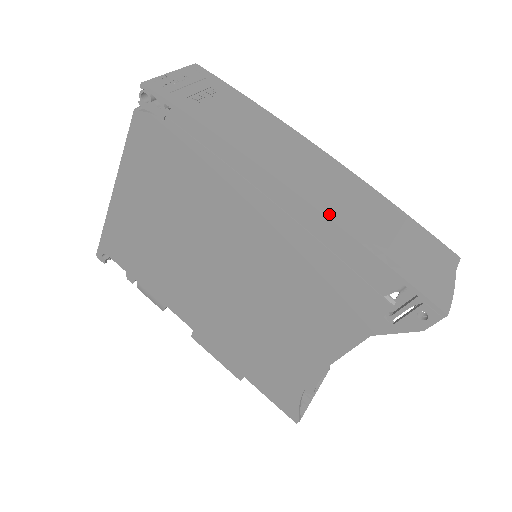
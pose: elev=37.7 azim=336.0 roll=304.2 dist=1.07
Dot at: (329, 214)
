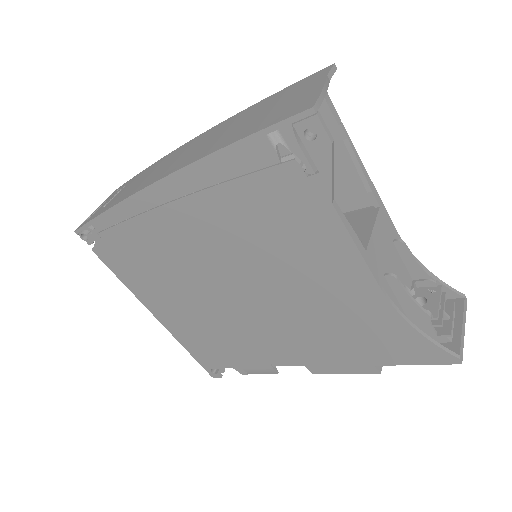
Dot at: (189, 163)
